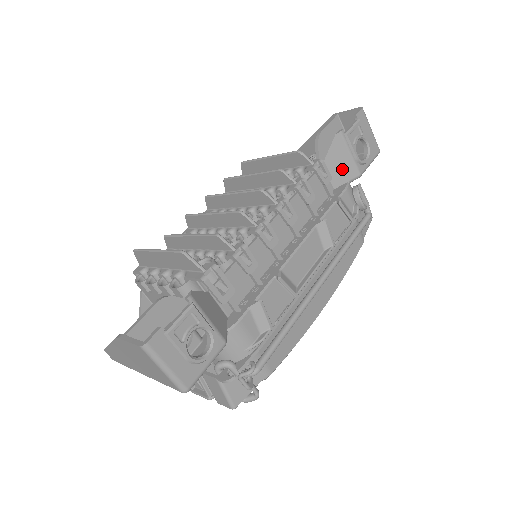
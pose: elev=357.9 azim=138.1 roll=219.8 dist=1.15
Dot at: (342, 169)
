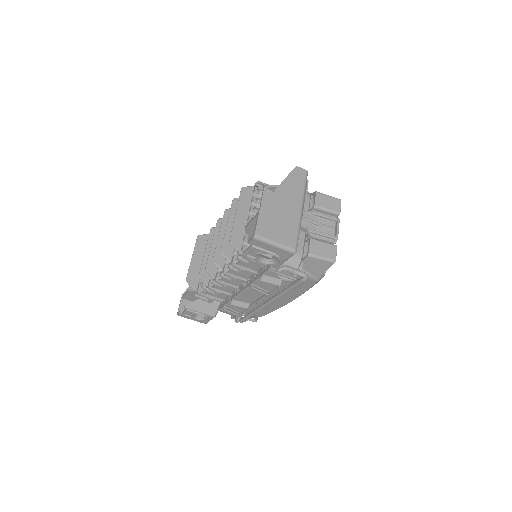
Dot at: occluded
